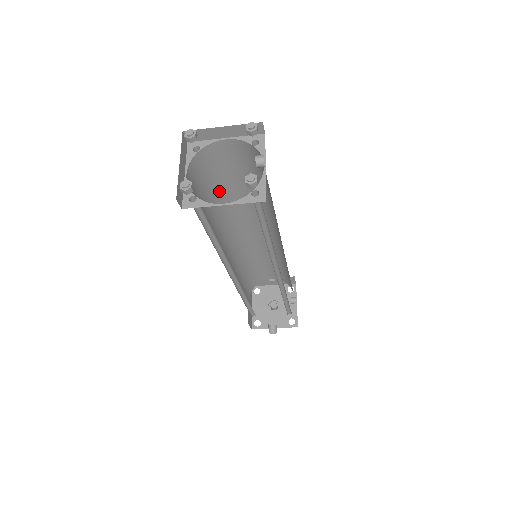
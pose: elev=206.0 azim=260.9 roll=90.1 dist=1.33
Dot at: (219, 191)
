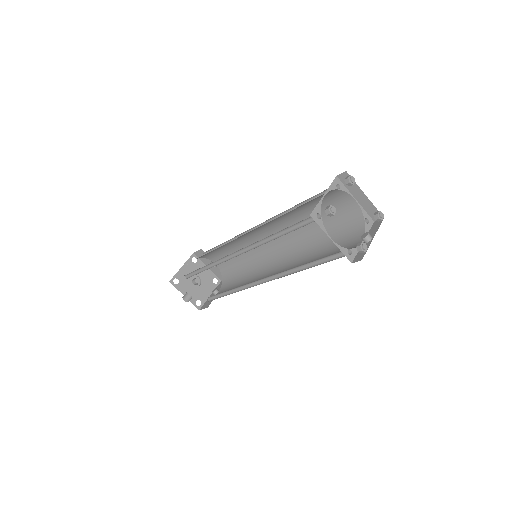
Dot at: (302, 209)
